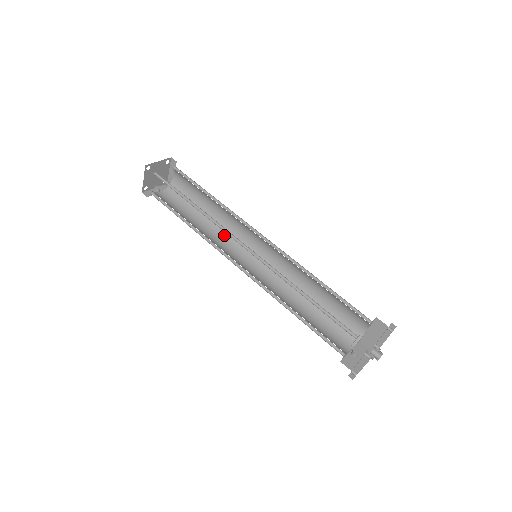
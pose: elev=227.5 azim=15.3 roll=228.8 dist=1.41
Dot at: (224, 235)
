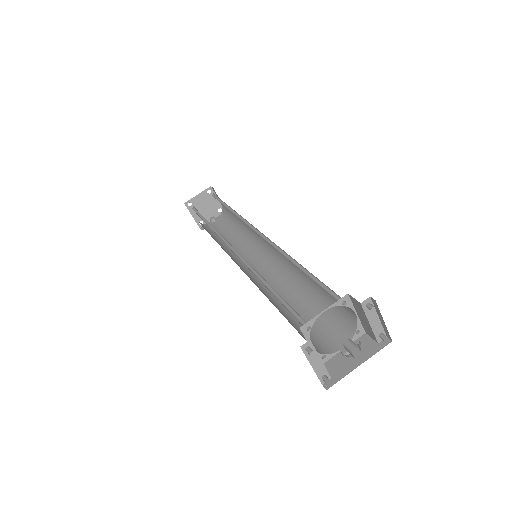
Dot at: (250, 243)
